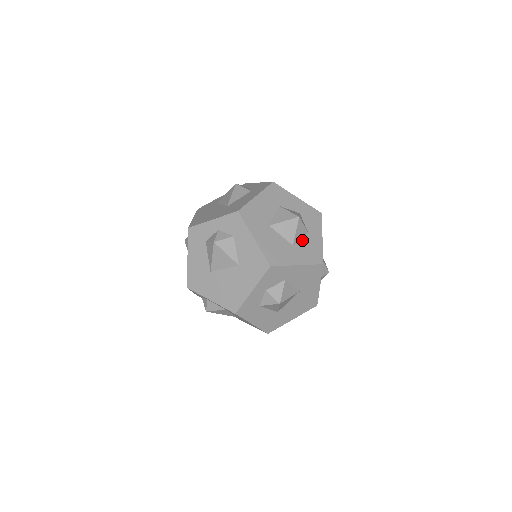
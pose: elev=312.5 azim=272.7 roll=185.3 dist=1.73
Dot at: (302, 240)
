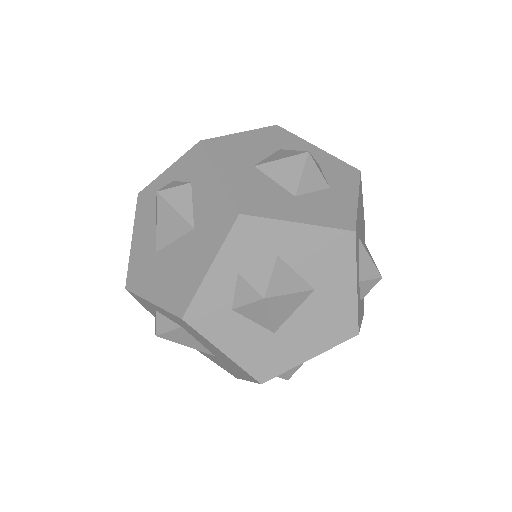
Dot at: (316, 194)
